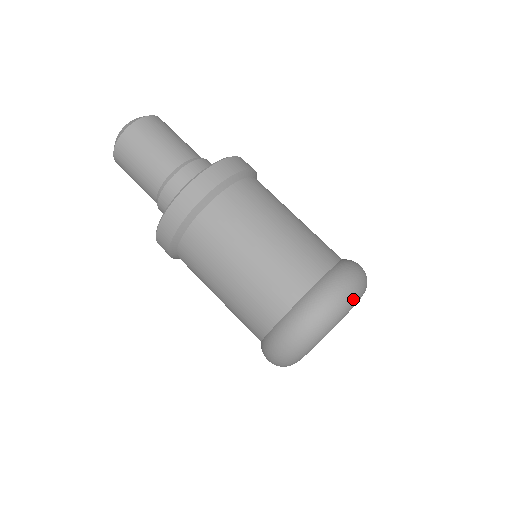
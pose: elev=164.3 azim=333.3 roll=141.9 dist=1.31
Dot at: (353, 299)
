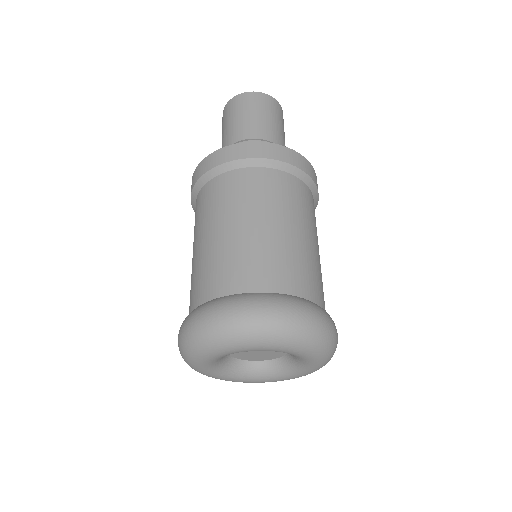
Dot at: (327, 348)
